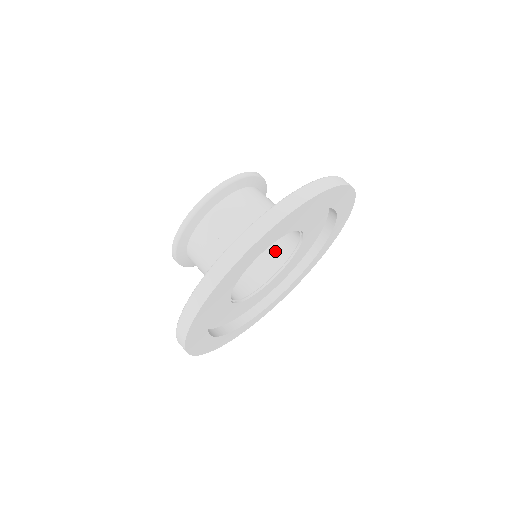
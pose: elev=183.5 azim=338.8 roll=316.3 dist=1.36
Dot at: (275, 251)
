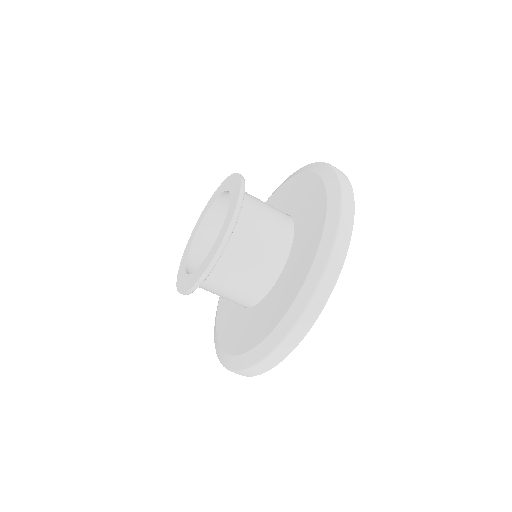
Dot at: occluded
